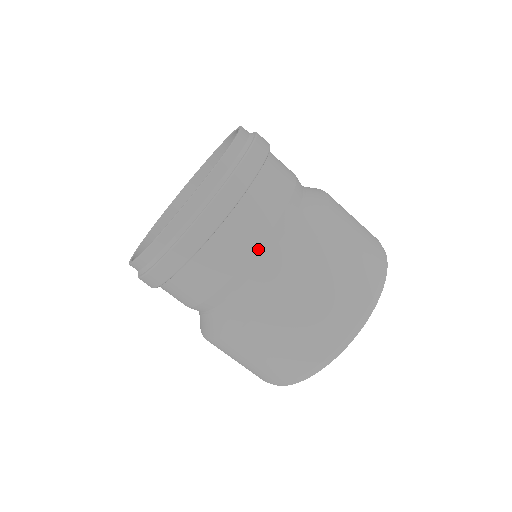
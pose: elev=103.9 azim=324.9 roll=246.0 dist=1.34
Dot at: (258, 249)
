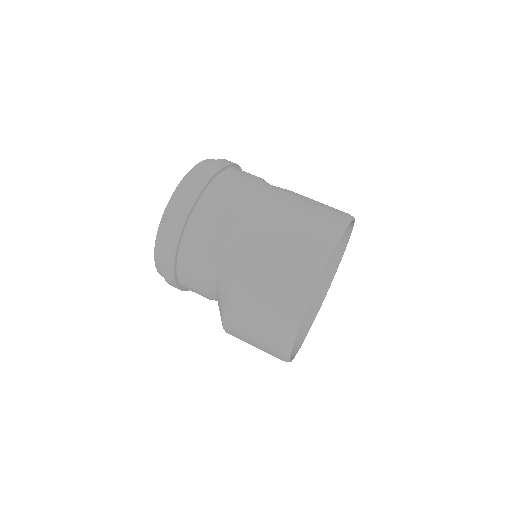
Dot at: (243, 189)
